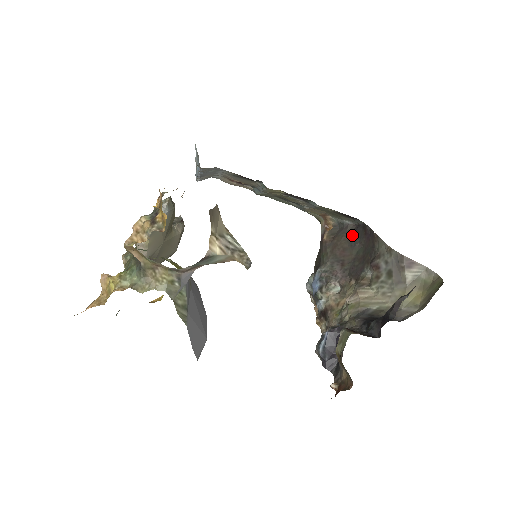
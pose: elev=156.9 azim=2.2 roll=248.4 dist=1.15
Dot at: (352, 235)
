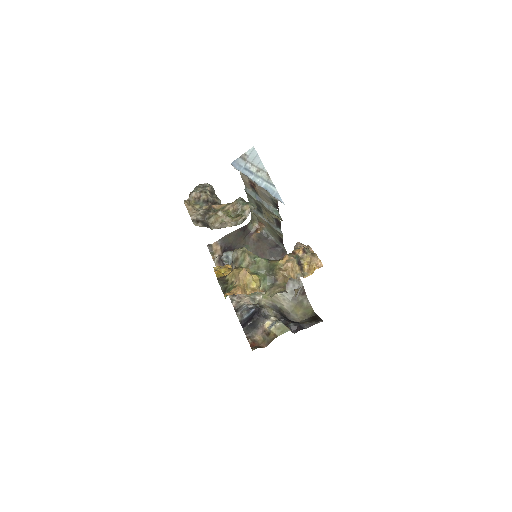
Dot at: (272, 248)
